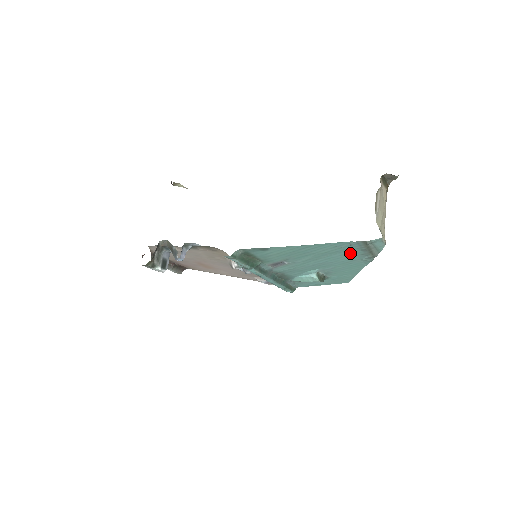
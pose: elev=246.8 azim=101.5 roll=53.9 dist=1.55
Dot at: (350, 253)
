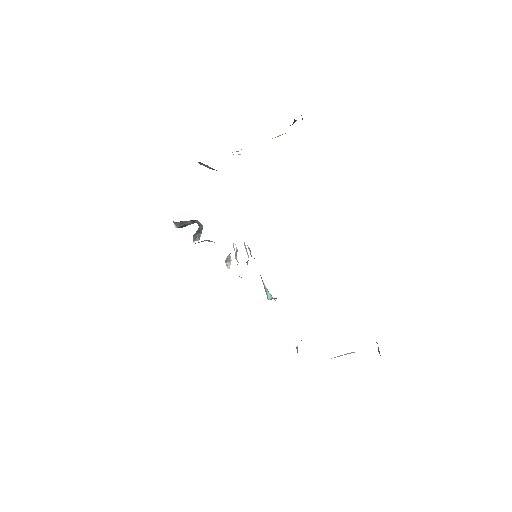
Dot at: occluded
